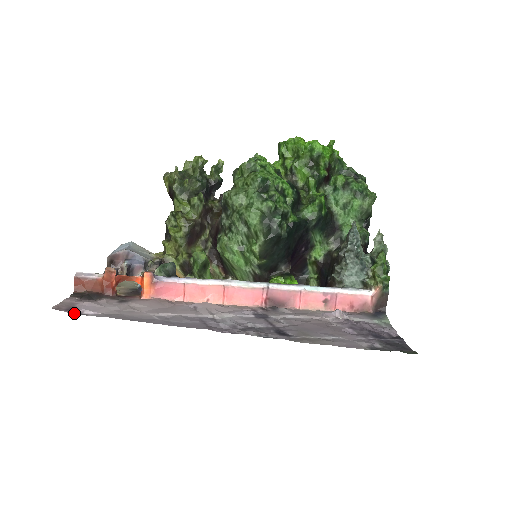
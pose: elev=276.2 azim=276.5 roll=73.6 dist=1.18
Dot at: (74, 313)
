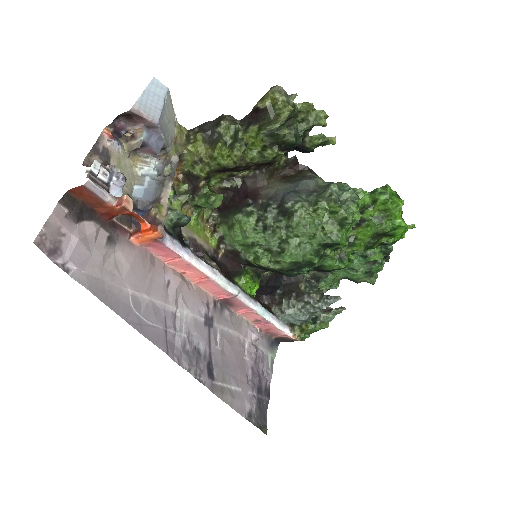
Dot at: (56, 262)
